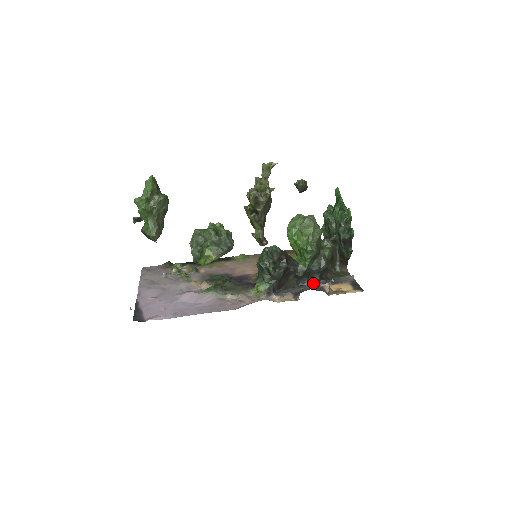
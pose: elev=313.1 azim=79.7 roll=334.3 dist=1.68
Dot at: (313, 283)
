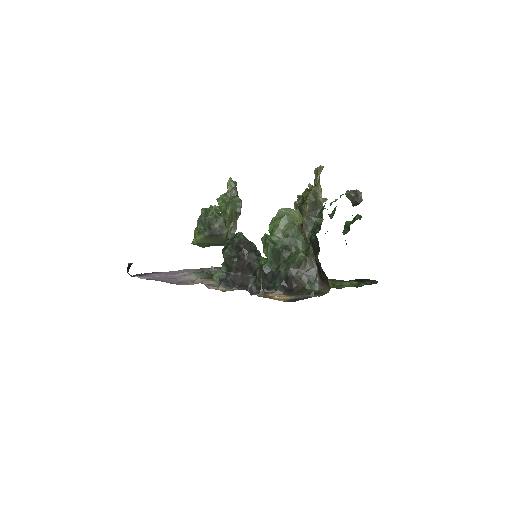
Dot at: (239, 274)
